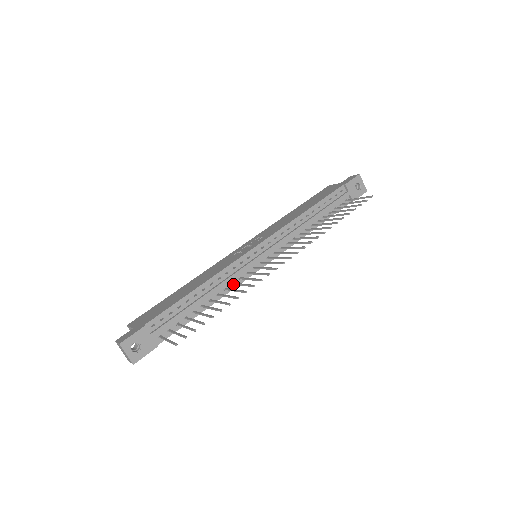
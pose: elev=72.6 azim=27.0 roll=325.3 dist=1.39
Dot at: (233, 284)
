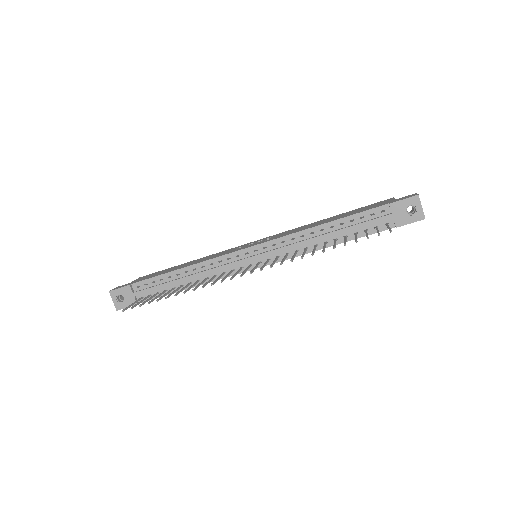
Dot at: (214, 276)
